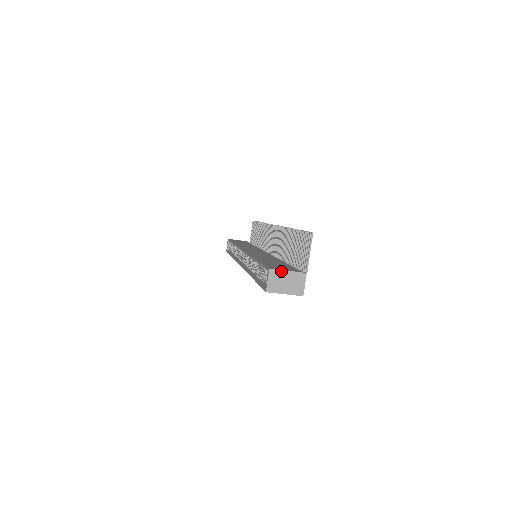
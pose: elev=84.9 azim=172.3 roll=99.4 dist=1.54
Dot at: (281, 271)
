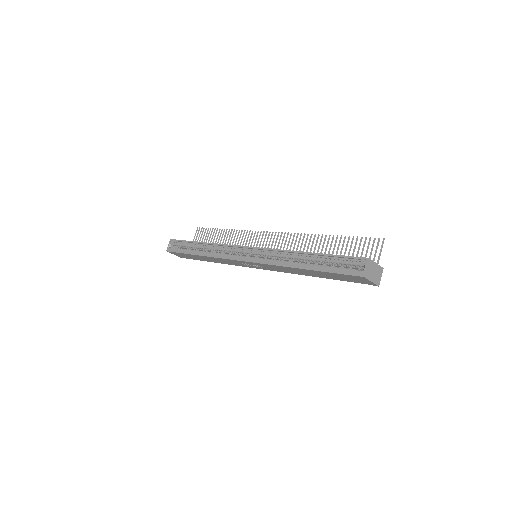
Dot at: (374, 262)
